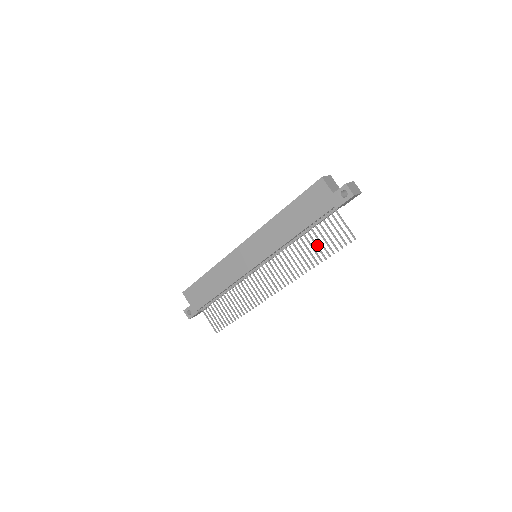
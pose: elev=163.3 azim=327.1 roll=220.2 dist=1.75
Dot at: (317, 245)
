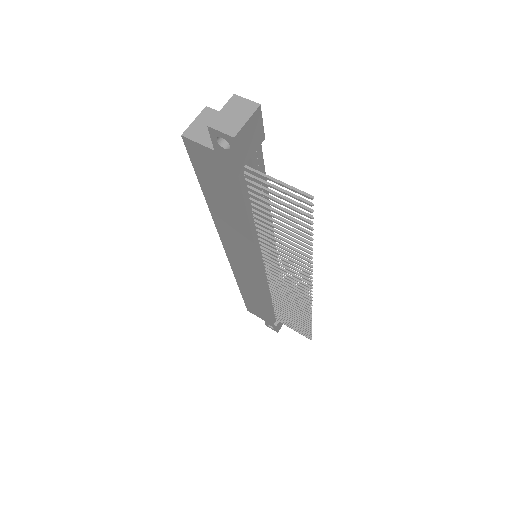
Dot at: (284, 226)
